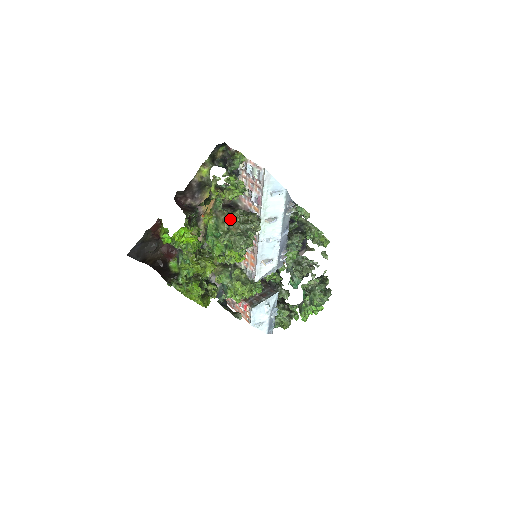
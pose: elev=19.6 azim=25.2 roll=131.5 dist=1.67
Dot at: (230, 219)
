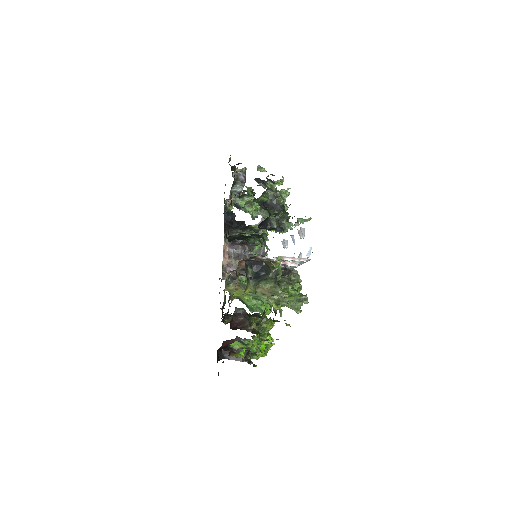
Dot at: (275, 293)
